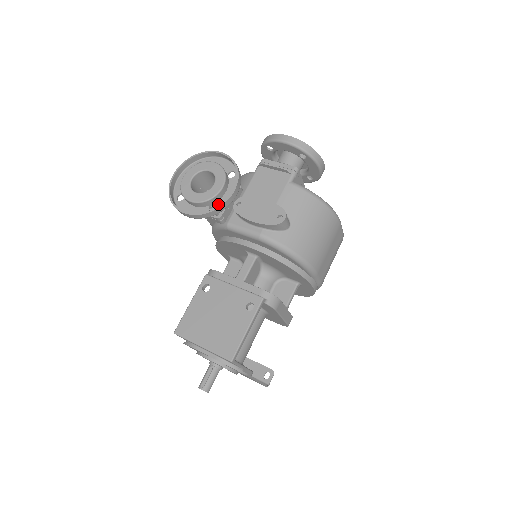
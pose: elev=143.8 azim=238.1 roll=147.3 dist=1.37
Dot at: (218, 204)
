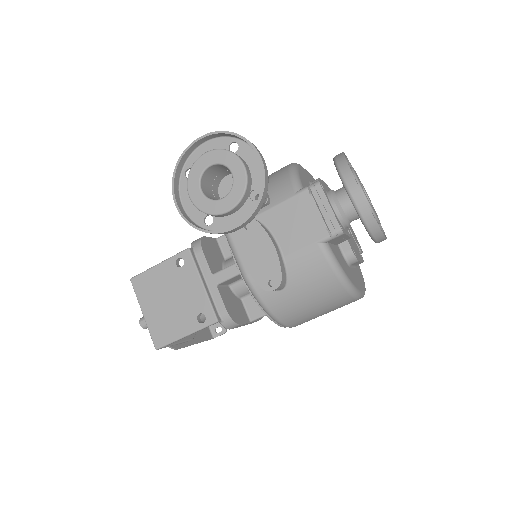
Dot at: (216, 221)
